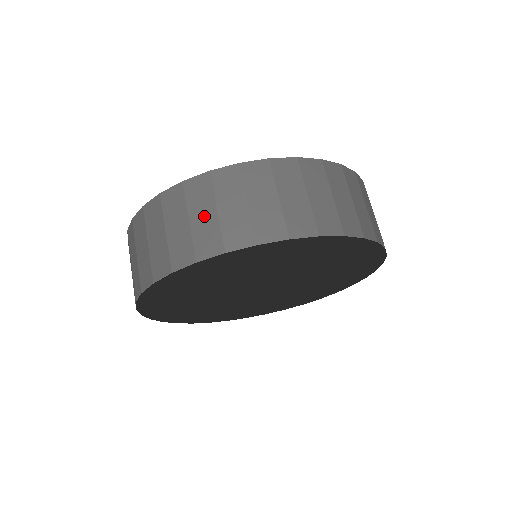
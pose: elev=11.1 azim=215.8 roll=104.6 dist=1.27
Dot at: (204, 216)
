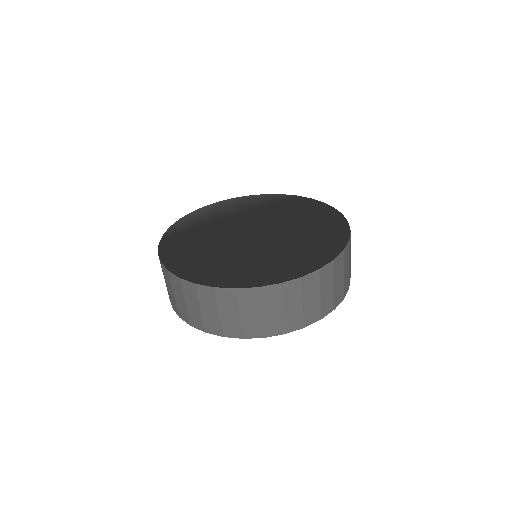
Dot at: (180, 300)
